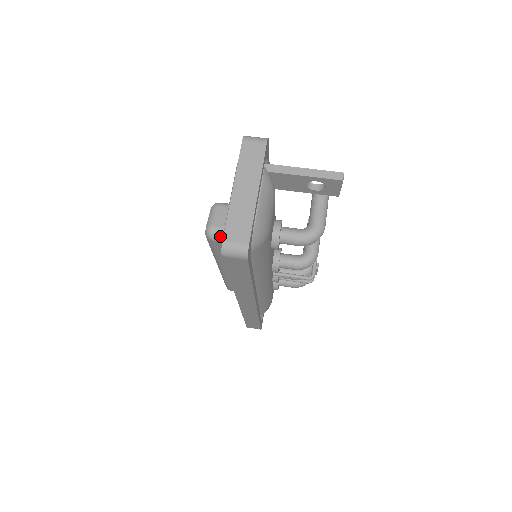
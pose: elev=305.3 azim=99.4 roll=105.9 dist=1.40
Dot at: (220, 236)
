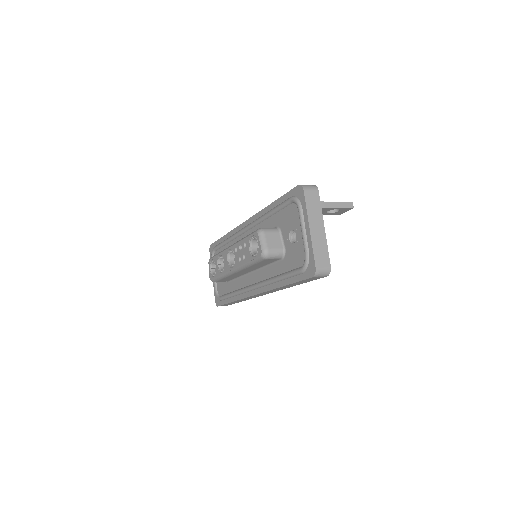
Dot at: (274, 256)
